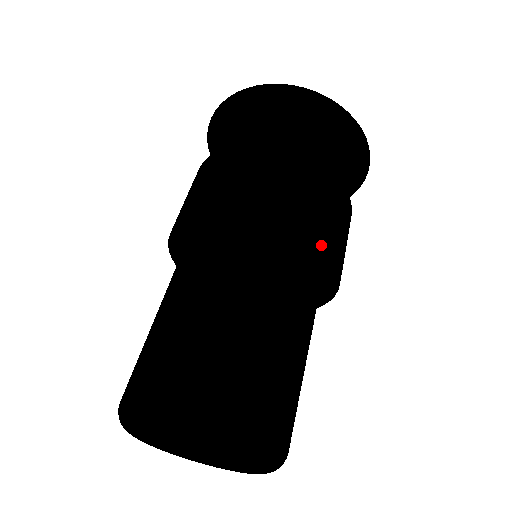
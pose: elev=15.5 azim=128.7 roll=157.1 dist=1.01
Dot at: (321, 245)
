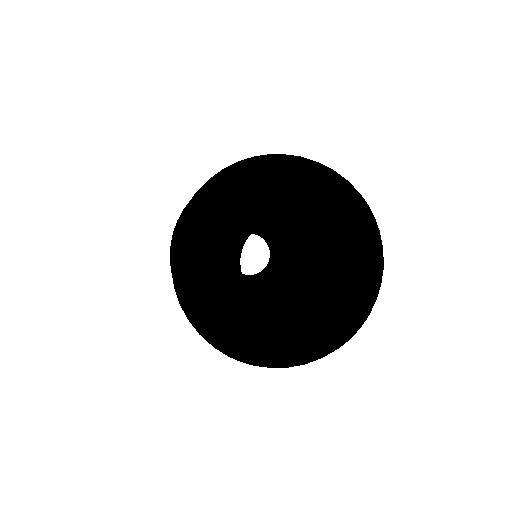
Dot at: occluded
